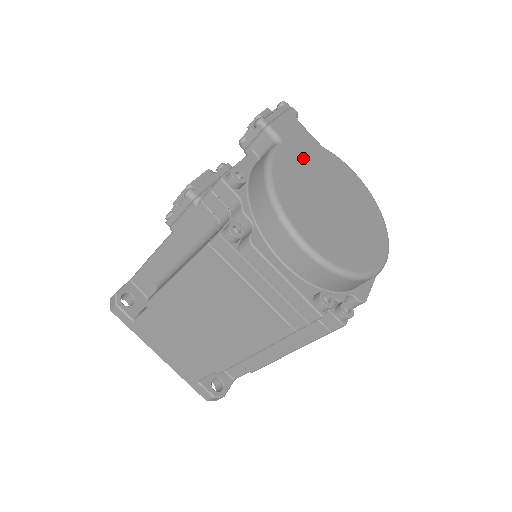
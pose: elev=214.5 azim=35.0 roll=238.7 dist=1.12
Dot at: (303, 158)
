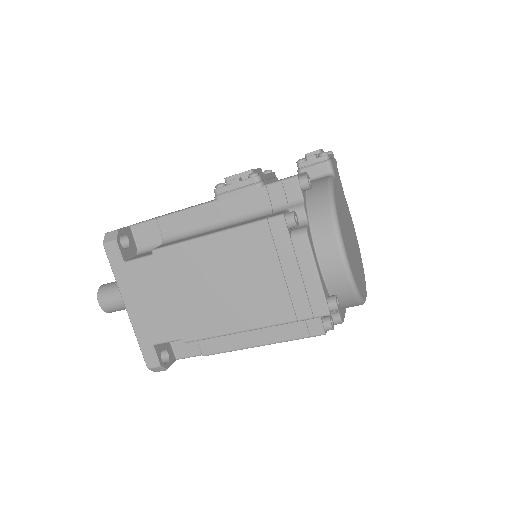
Dot at: (341, 196)
